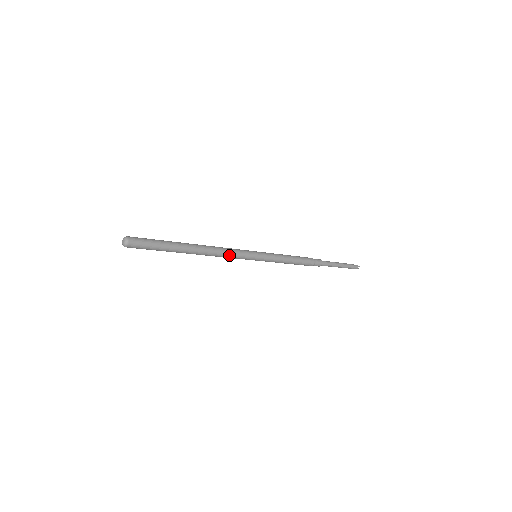
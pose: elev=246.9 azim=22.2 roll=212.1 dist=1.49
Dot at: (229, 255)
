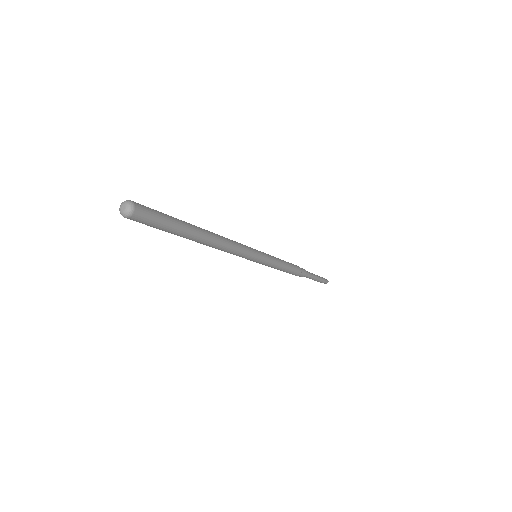
Dot at: (235, 251)
